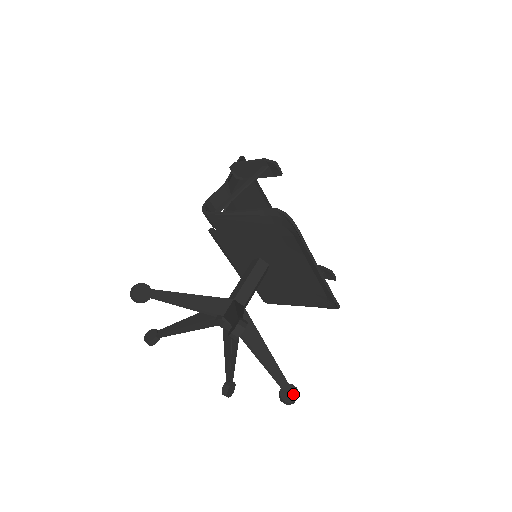
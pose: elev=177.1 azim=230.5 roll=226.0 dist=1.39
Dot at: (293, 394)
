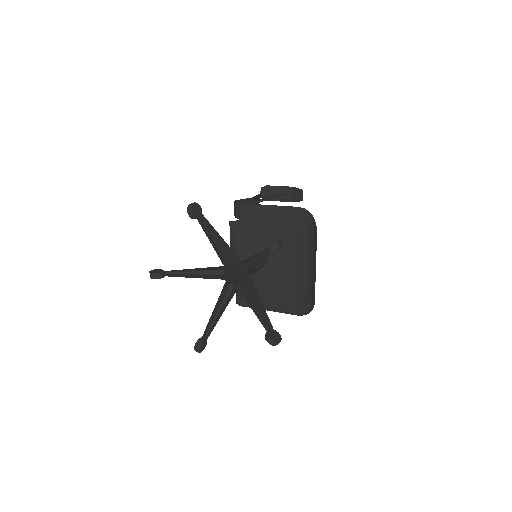
Dot at: (278, 337)
